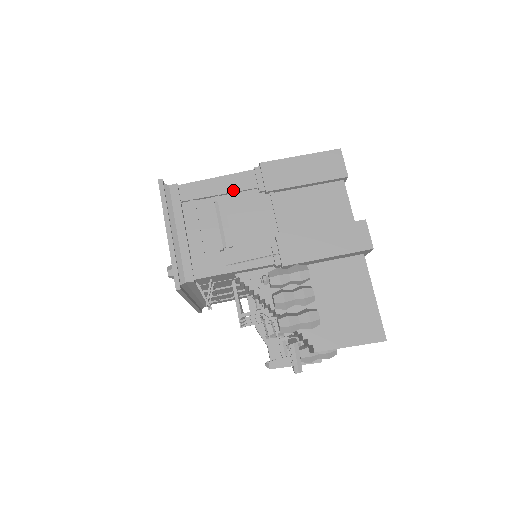
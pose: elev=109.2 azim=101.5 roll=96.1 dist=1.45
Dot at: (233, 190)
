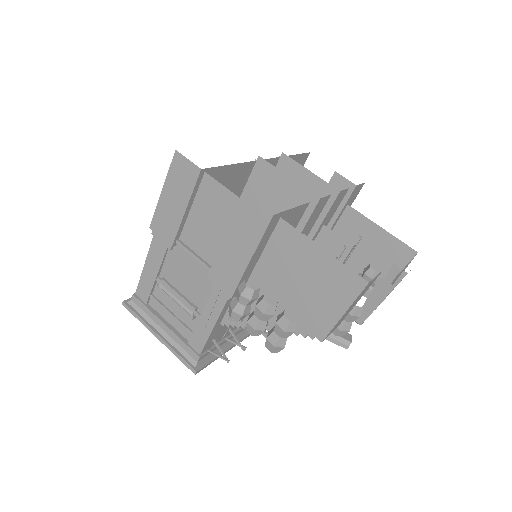
Dot at: (159, 265)
